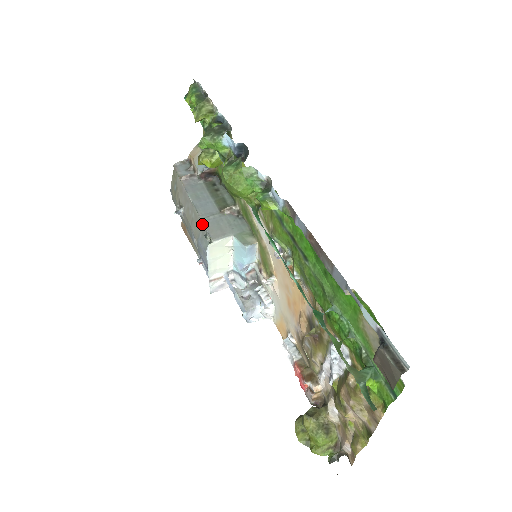
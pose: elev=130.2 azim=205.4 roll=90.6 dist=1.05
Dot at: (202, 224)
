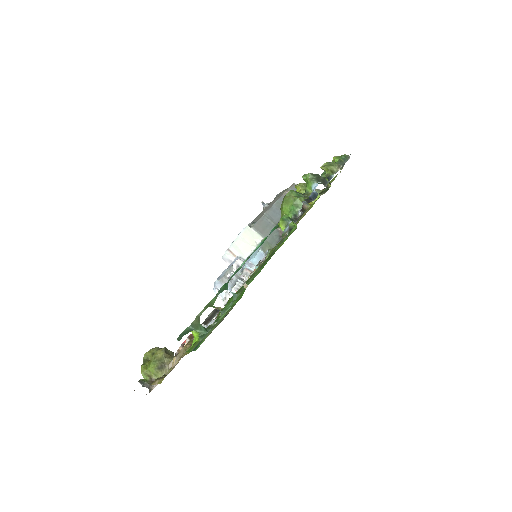
Dot at: (261, 217)
